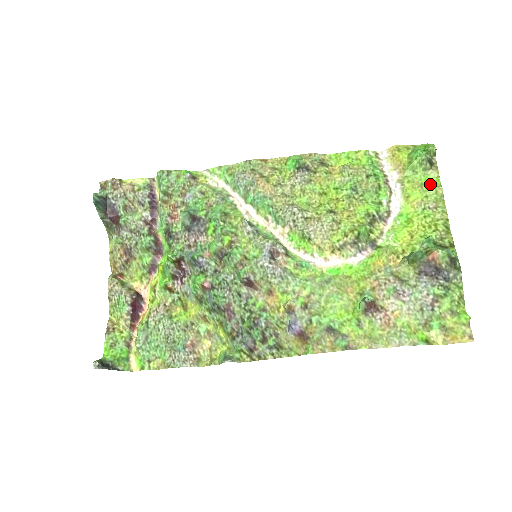
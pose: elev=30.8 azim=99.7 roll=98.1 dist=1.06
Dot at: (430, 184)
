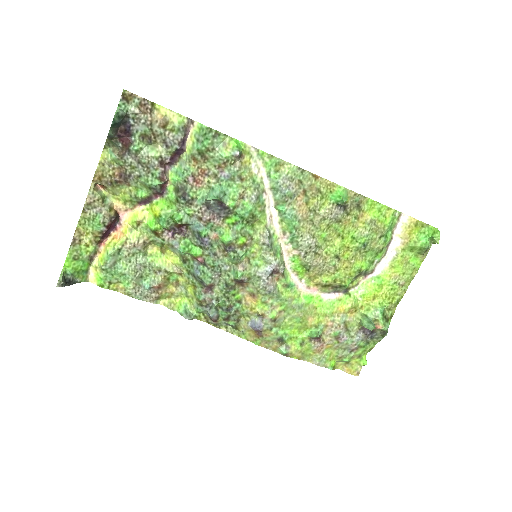
Dot at: (413, 266)
